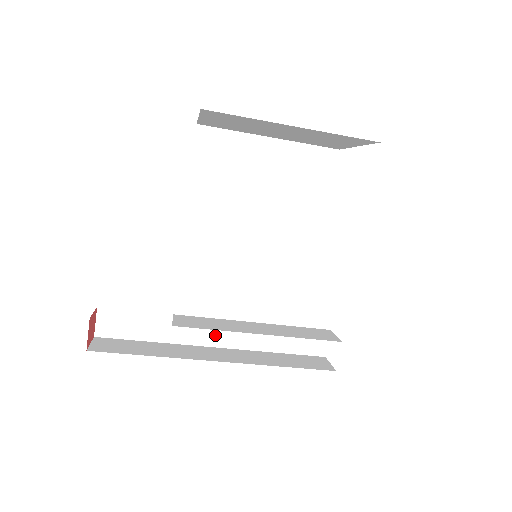
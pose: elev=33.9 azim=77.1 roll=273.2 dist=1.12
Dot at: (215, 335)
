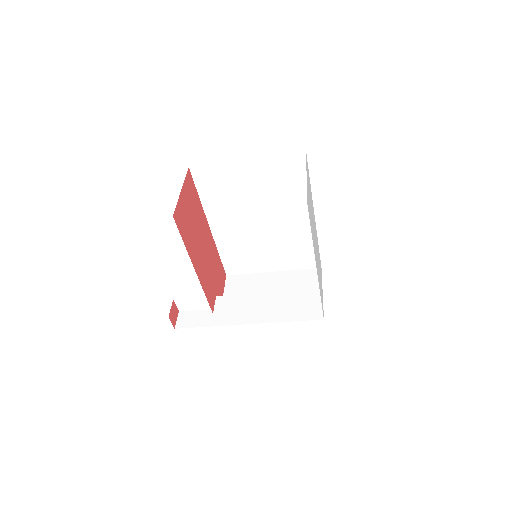
Dot at: occluded
